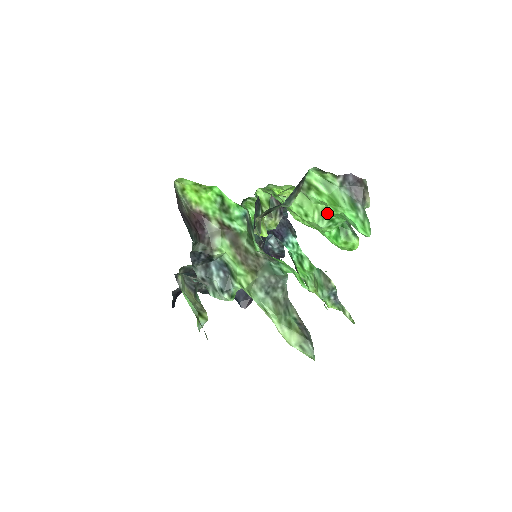
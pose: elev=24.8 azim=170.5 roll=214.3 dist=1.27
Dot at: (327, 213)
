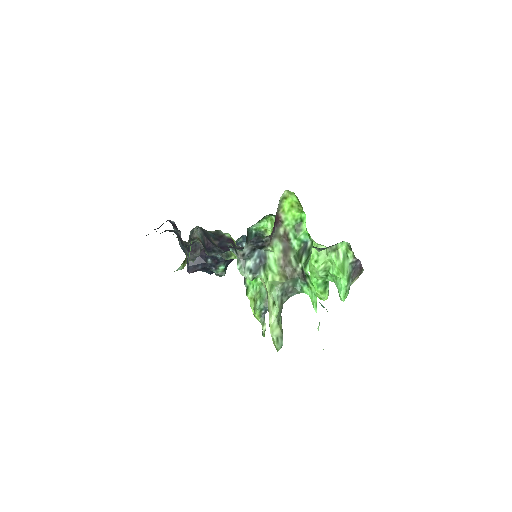
Dot at: (329, 270)
